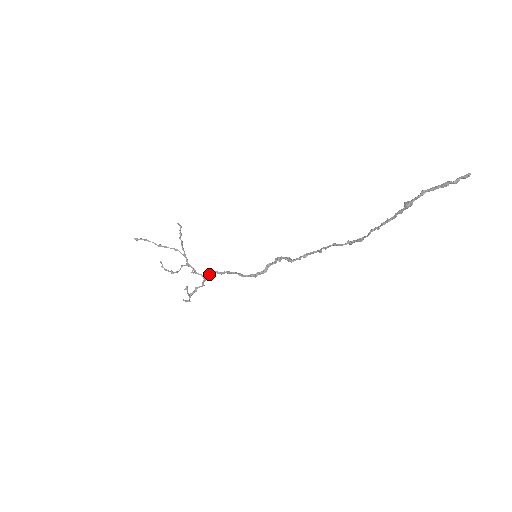
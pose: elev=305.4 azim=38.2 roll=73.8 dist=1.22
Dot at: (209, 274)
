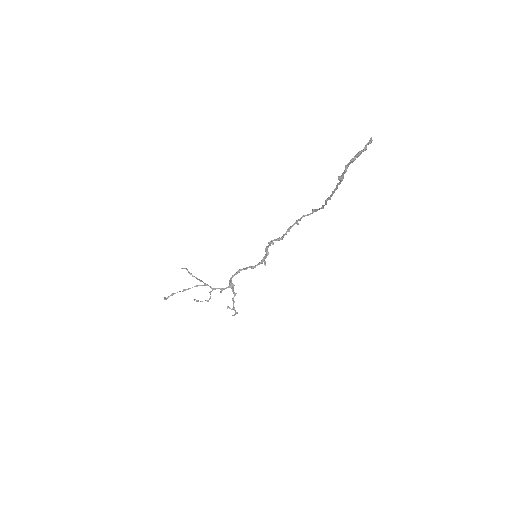
Dot at: (231, 282)
